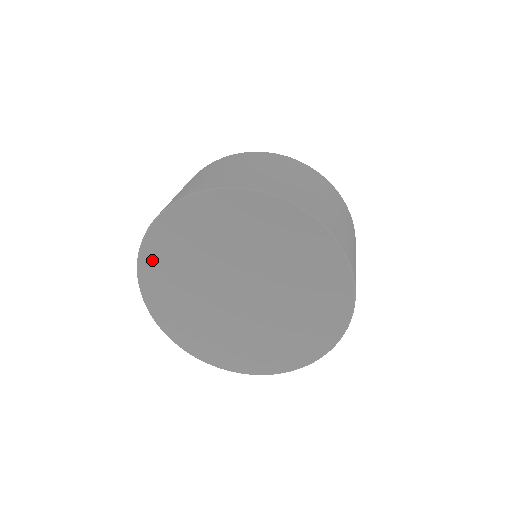
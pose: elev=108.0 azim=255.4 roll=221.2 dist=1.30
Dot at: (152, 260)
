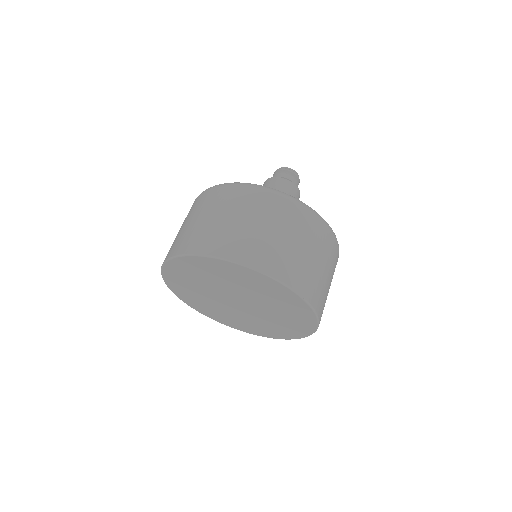
Dot at: (172, 281)
